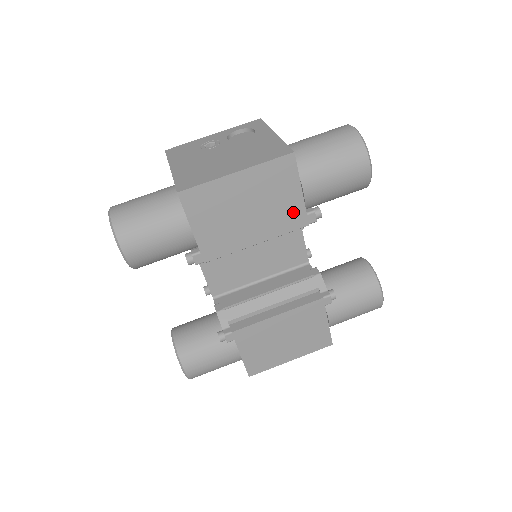
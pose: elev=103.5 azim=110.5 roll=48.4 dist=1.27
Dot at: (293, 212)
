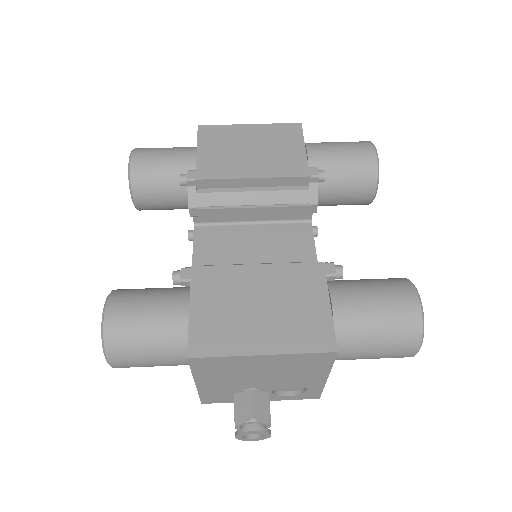
Dot at: (295, 162)
